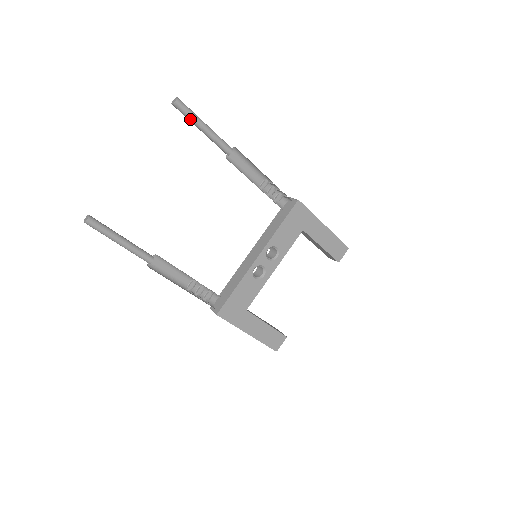
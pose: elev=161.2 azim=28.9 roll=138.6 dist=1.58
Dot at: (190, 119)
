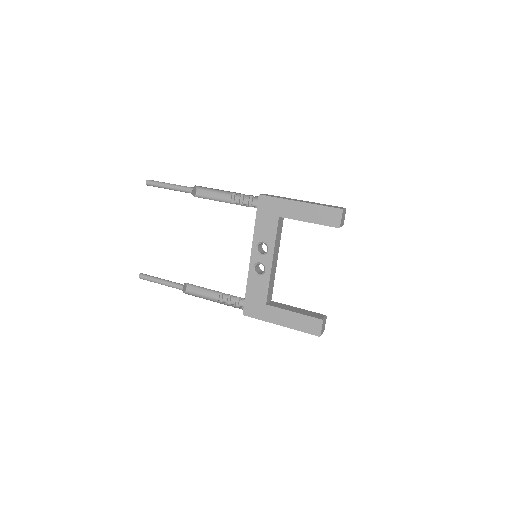
Dot at: (159, 187)
